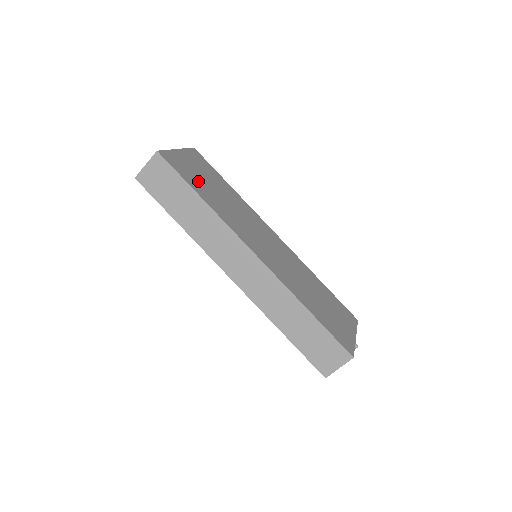
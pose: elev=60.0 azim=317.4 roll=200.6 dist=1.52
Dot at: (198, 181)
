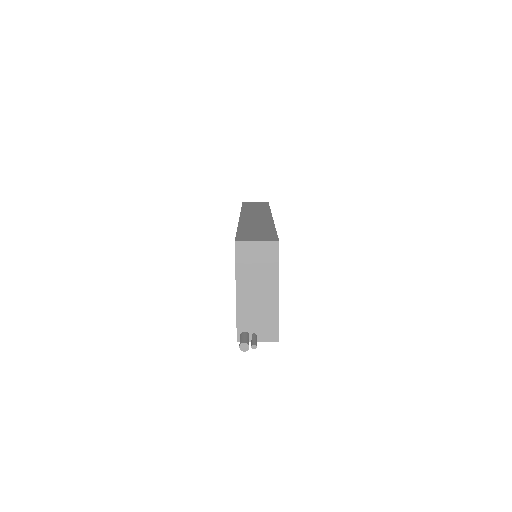
Dot at: occluded
